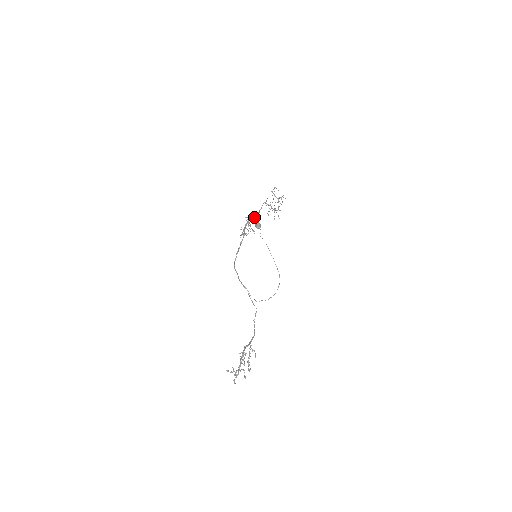
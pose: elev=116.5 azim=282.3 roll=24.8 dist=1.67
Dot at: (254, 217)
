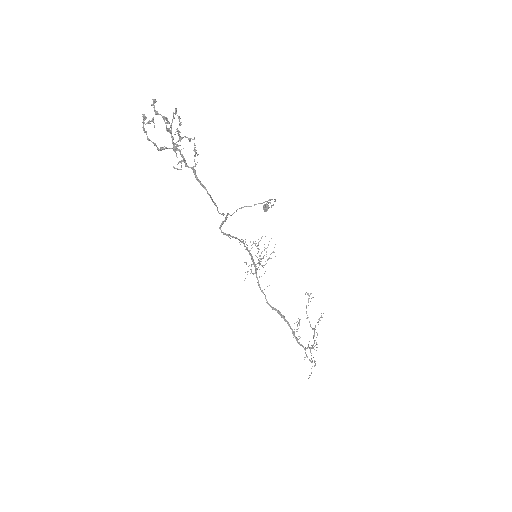
Dot at: (269, 258)
